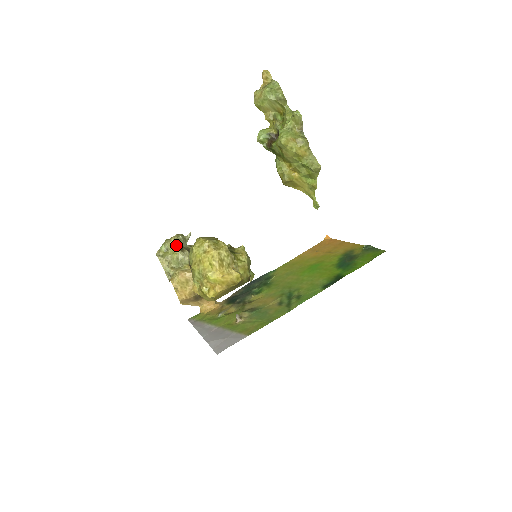
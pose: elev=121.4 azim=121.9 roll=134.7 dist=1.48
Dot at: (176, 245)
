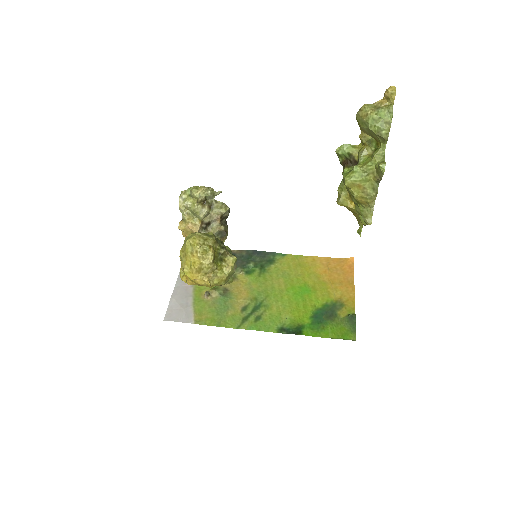
Dot at: (199, 200)
